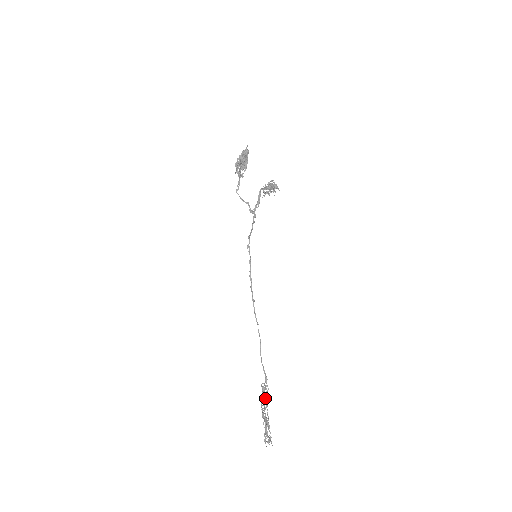
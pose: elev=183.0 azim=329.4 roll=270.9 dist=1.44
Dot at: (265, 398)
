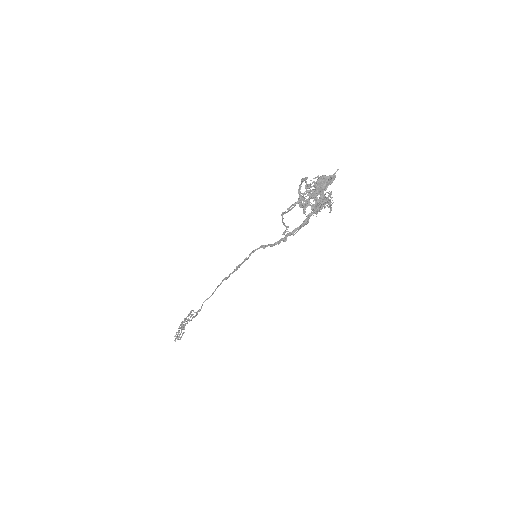
Dot at: occluded
